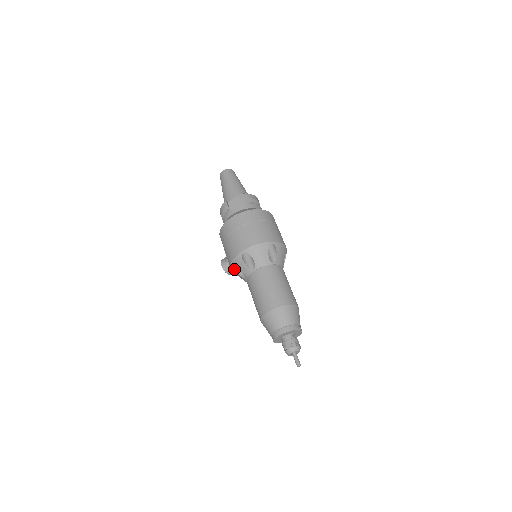
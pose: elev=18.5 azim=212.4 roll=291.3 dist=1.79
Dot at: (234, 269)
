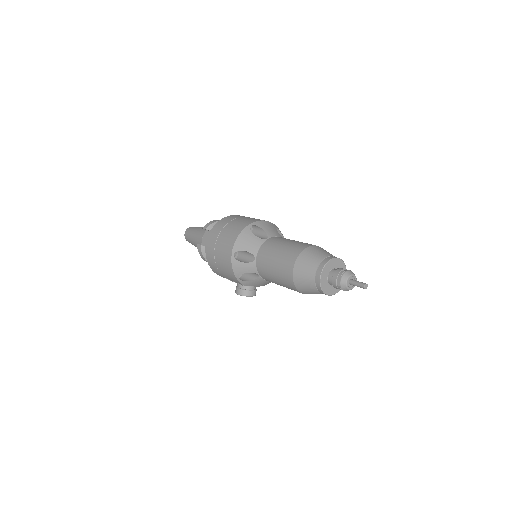
Dot at: (244, 281)
